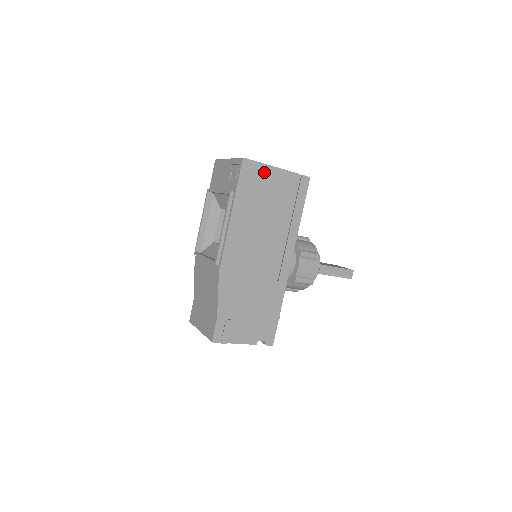
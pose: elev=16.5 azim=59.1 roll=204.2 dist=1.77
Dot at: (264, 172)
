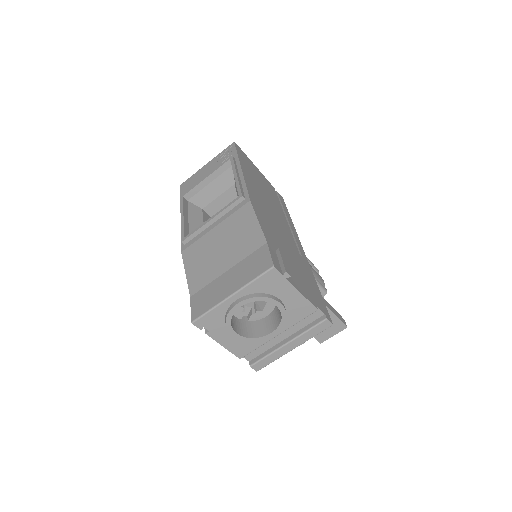
Dot at: (252, 164)
